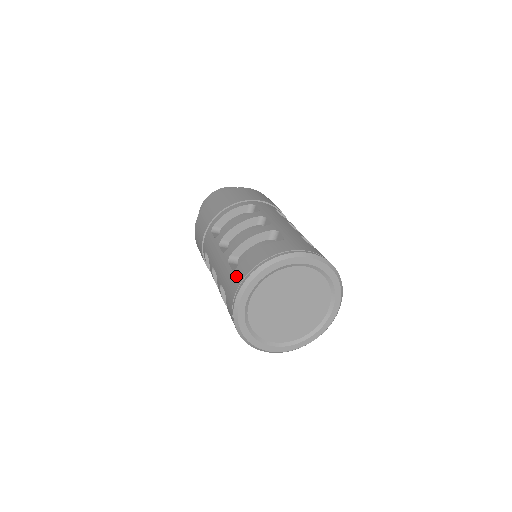
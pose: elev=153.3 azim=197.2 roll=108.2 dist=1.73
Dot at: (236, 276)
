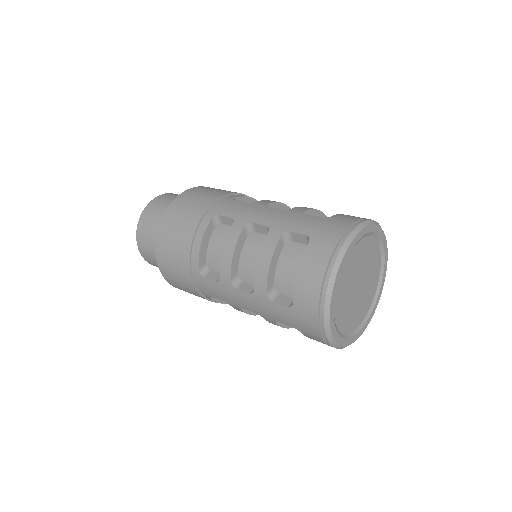
Dot at: (338, 220)
